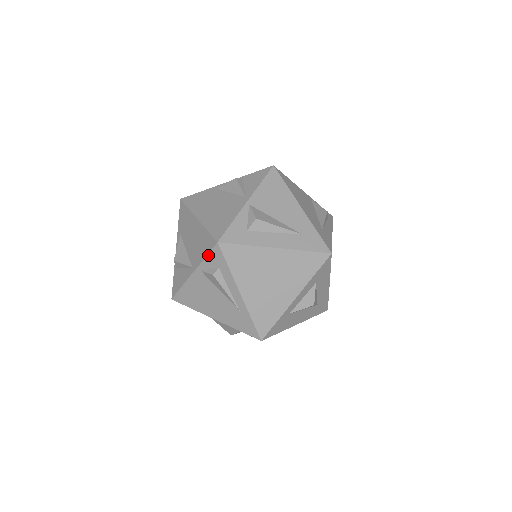
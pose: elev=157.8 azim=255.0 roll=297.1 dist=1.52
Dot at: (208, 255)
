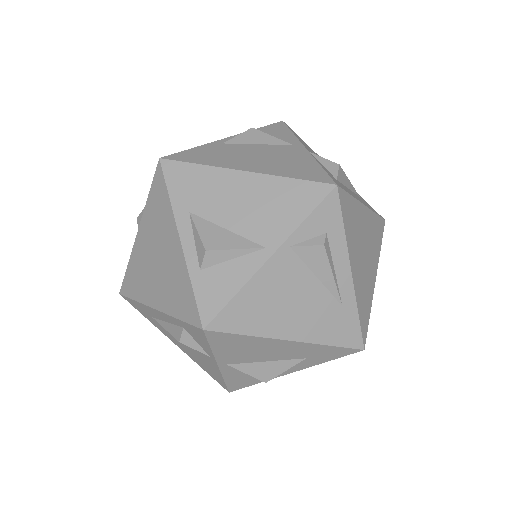
Dot at: (313, 212)
